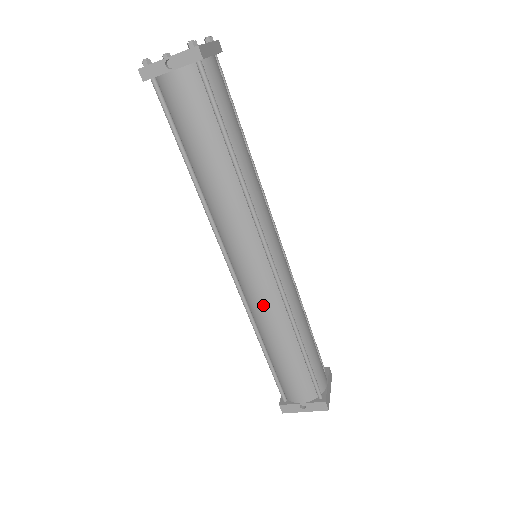
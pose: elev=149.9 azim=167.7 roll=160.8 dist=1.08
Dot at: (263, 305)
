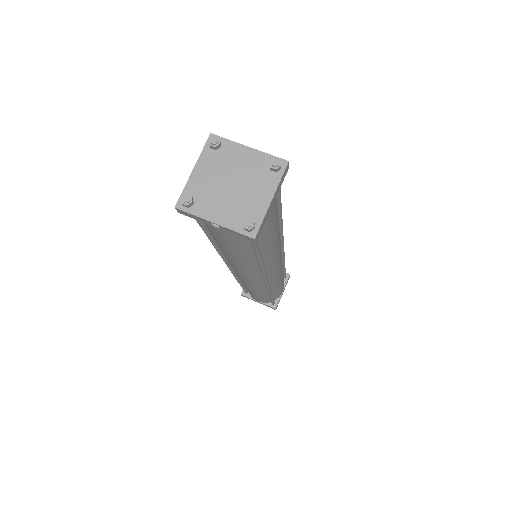
Dot at: (249, 285)
